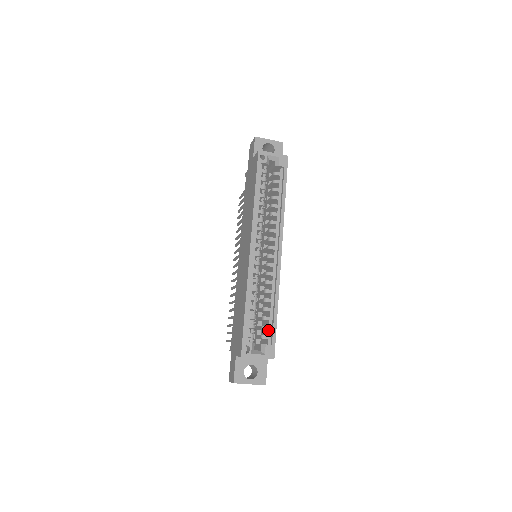
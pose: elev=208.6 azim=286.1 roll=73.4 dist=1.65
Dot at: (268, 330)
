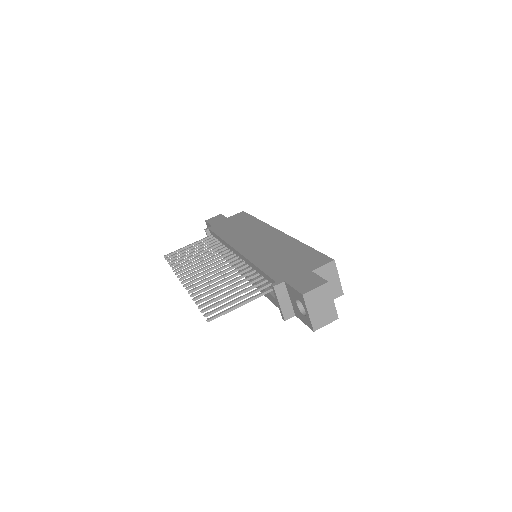
Dot at: occluded
